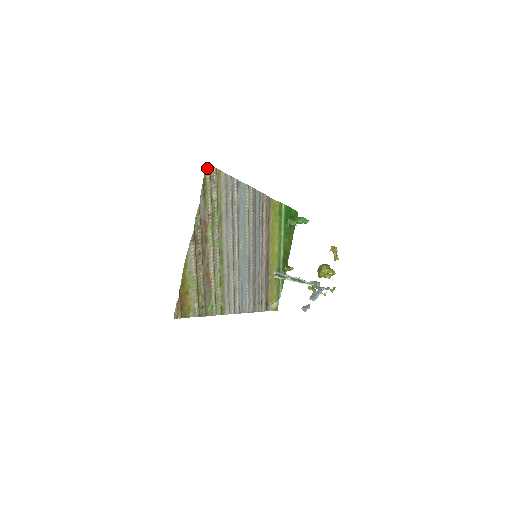
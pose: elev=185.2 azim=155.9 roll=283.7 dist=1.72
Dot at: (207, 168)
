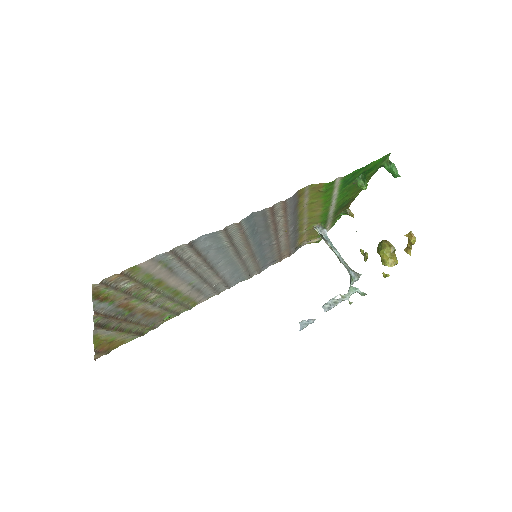
Dot at: (96, 285)
